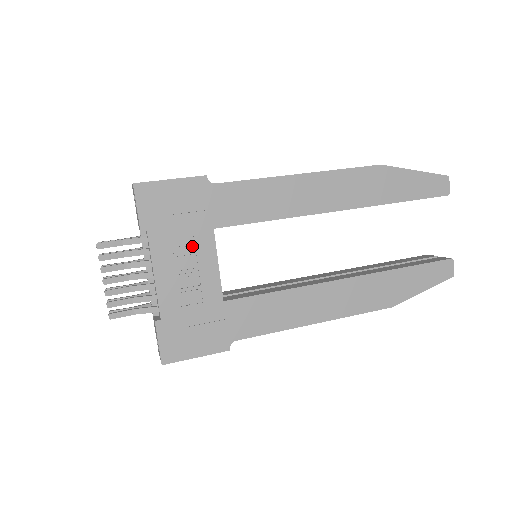
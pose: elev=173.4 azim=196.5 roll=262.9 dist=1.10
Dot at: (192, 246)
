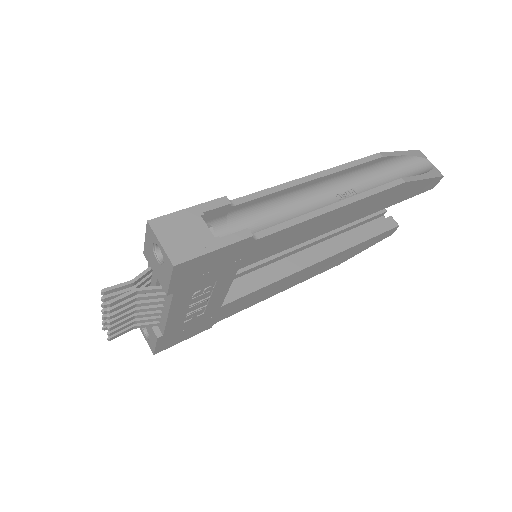
Dot at: (212, 287)
